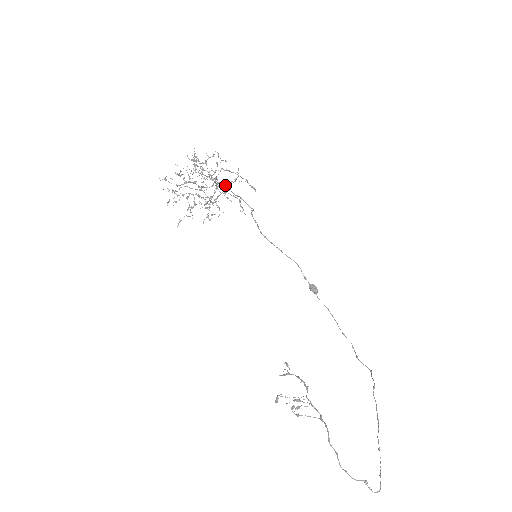
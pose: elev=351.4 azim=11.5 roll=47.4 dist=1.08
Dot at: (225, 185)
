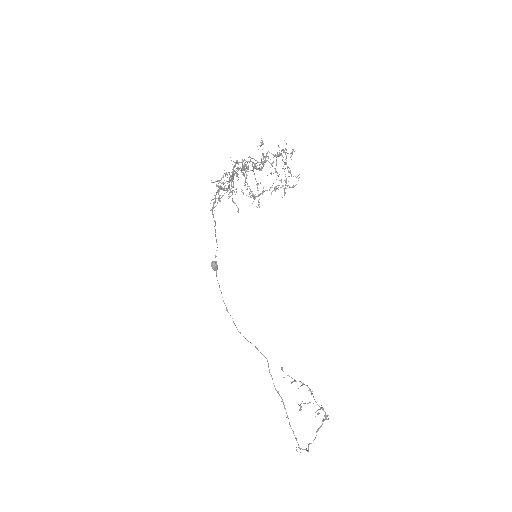
Dot at: (279, 185)
